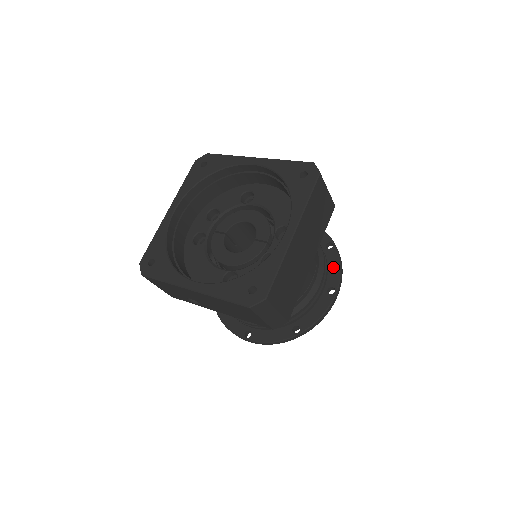
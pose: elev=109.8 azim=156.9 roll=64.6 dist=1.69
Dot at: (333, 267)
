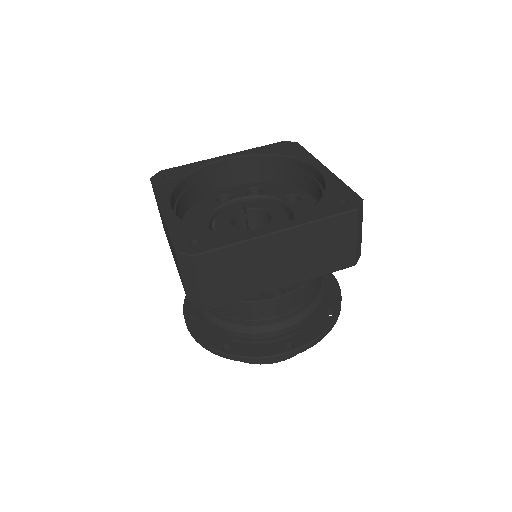
Dot at: (313, 331)
